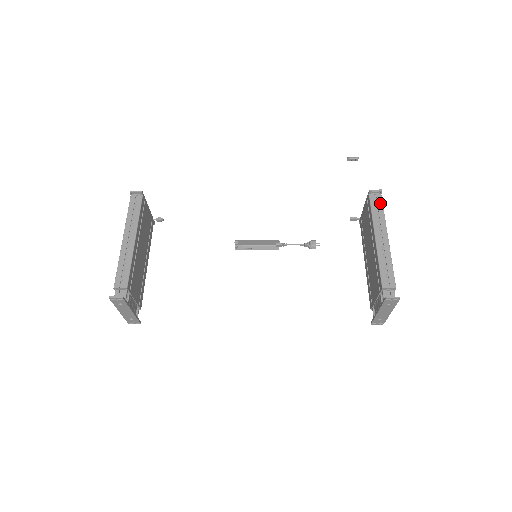
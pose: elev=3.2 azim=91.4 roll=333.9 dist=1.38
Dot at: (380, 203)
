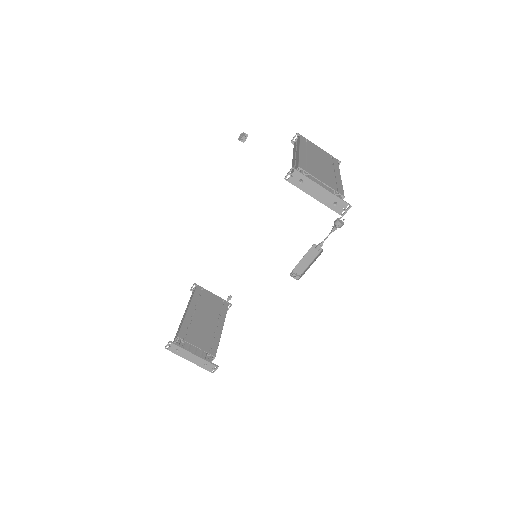
Dot at: (298, 140)
